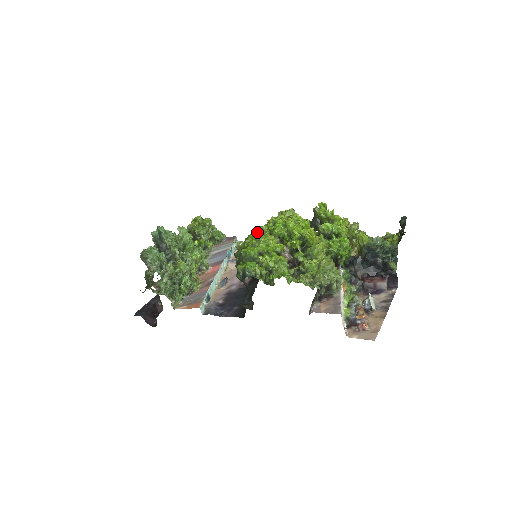
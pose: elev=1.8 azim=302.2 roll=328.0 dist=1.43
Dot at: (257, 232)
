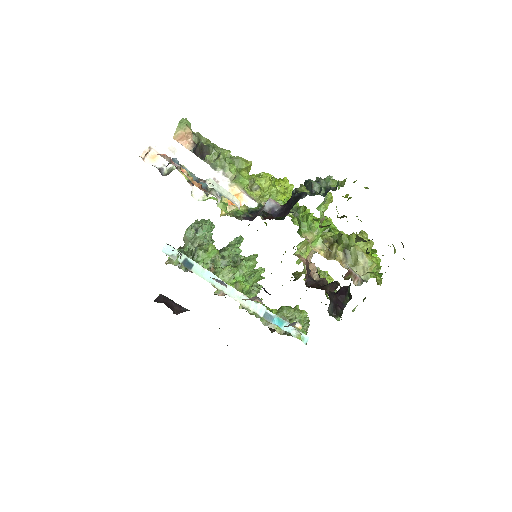
Dot at: occluded
